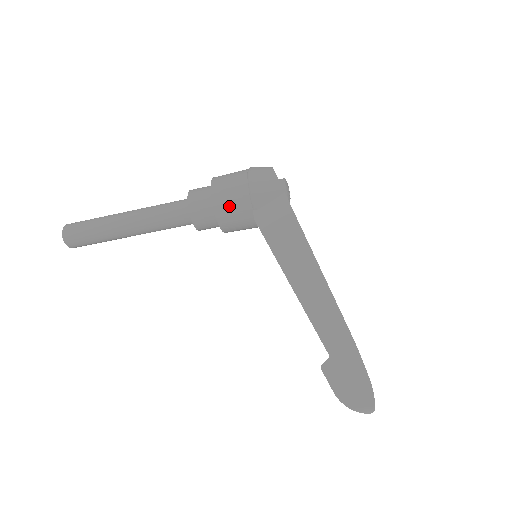
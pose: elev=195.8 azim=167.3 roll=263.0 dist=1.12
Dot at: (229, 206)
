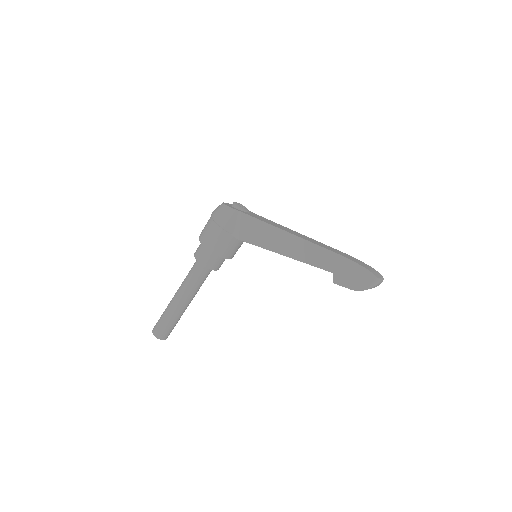
Dot at: (218, 244)
